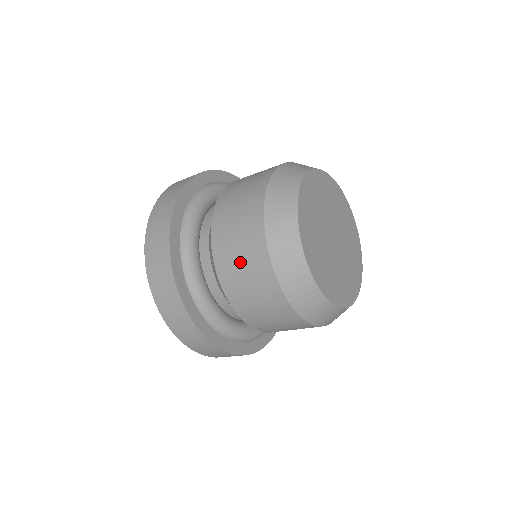
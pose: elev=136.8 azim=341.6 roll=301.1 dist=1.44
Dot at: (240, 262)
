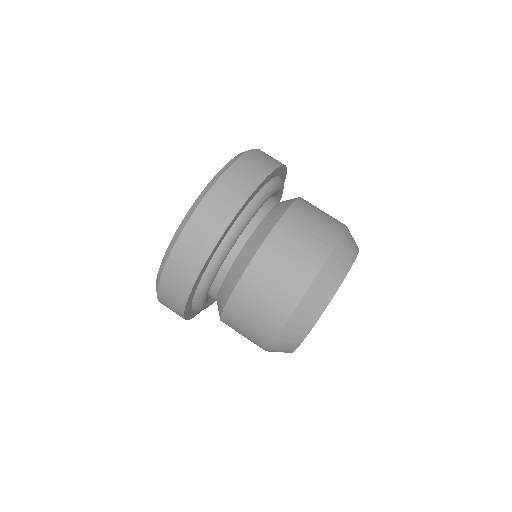
Dot at: (244, 331)
